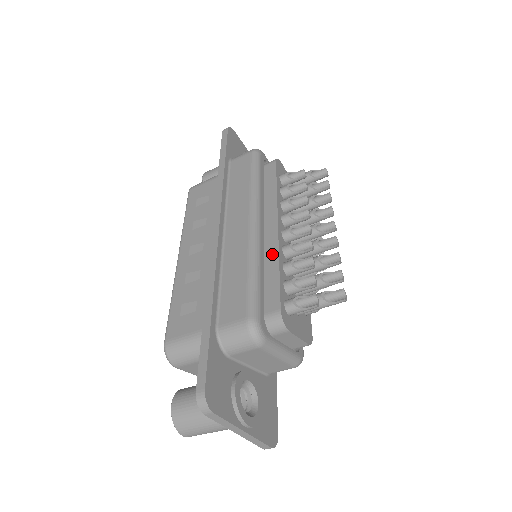
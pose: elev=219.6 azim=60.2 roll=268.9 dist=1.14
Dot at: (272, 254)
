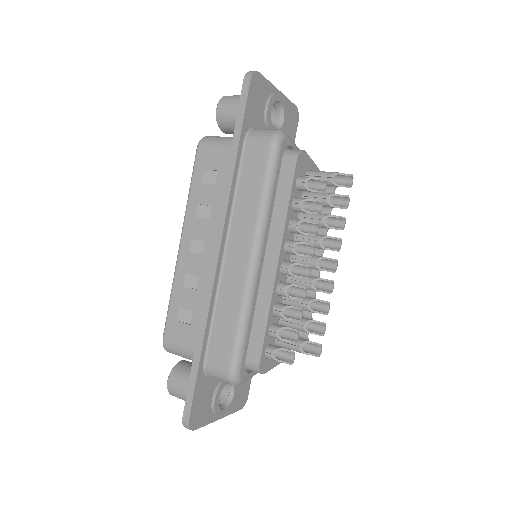
Dot at: (265, 297)
